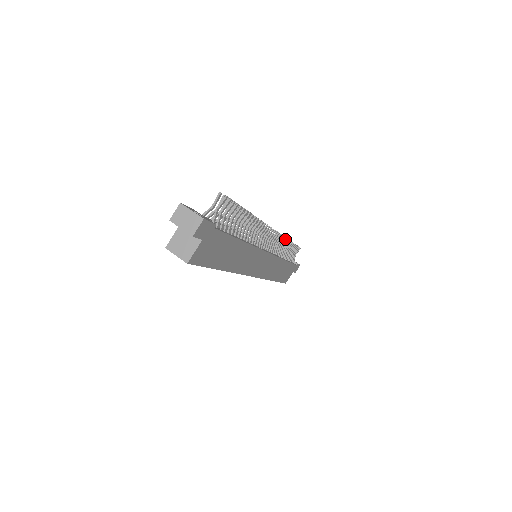
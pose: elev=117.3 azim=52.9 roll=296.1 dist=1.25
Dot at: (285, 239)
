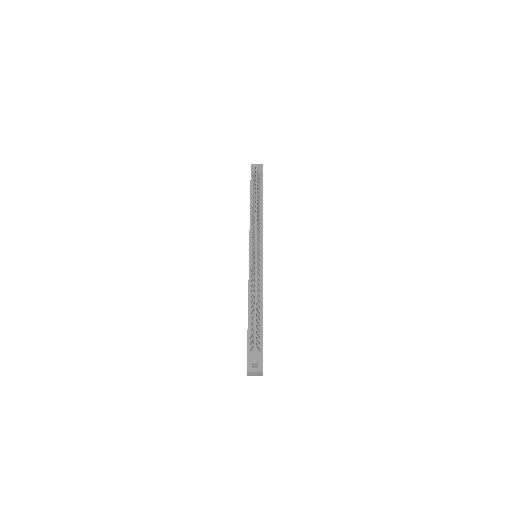
Dot at: (257, 212)
